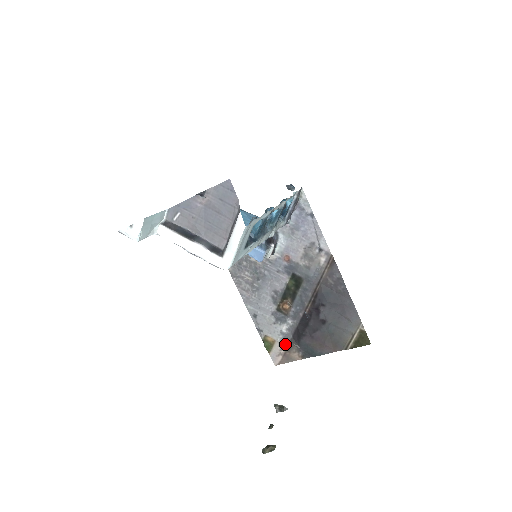
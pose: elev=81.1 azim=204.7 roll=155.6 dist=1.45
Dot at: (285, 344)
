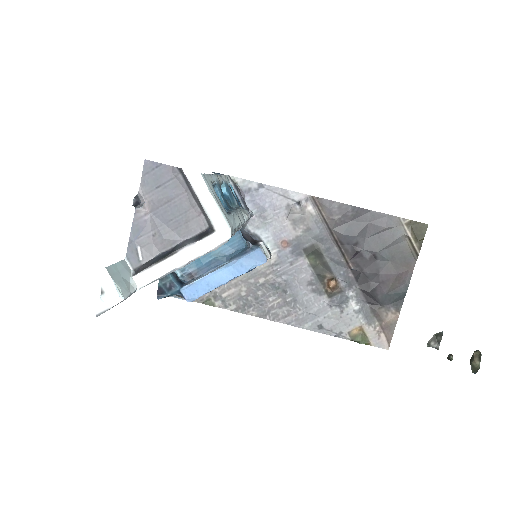
Dot at: (371, 319)
